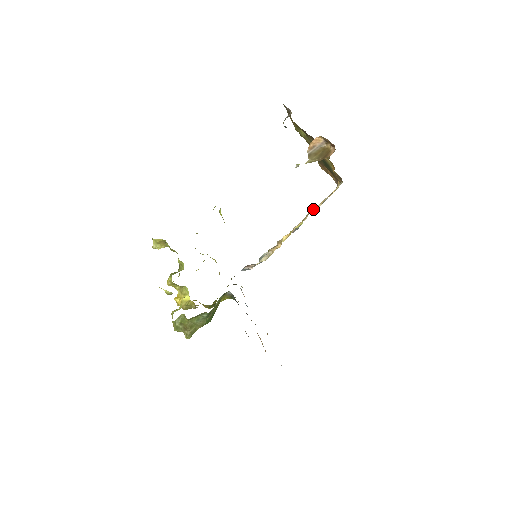
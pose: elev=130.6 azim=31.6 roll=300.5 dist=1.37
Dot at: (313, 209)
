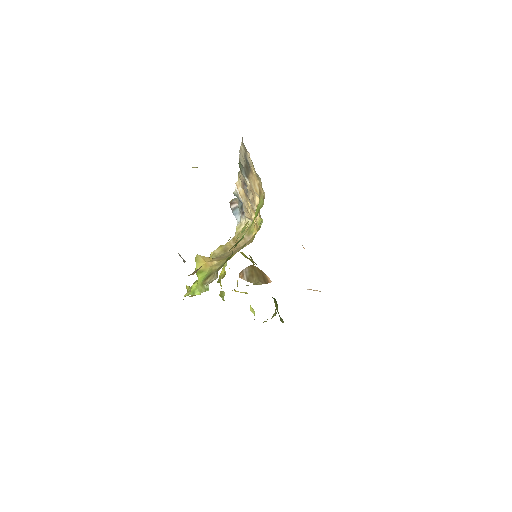
Dot at: (246, 177)
